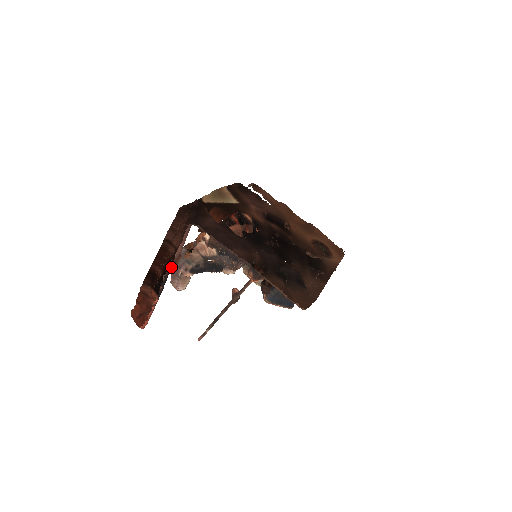
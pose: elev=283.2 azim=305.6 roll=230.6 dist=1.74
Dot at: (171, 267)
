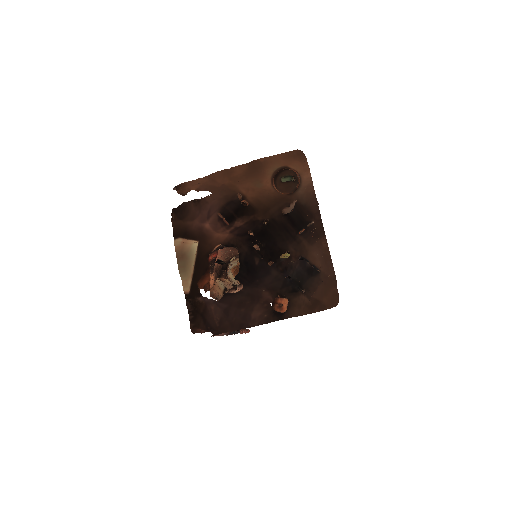
Dot at: (228, 334)
